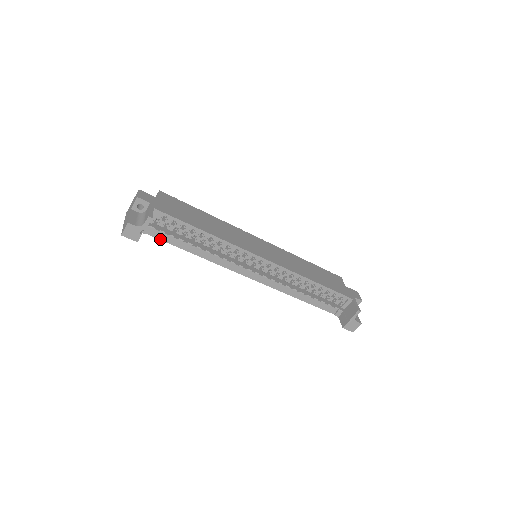
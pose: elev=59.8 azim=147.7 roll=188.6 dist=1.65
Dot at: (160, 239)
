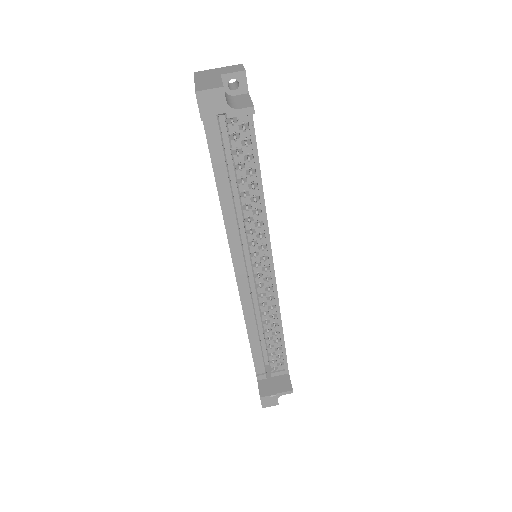
Dot at: (209, 143)
